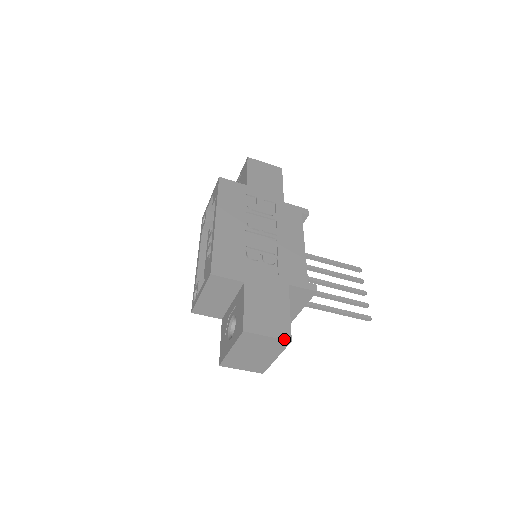
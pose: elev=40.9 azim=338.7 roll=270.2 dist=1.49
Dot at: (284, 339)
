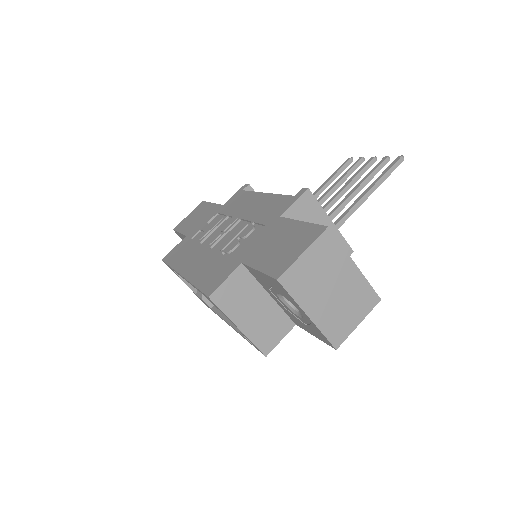
Dot at: (319, 235)
